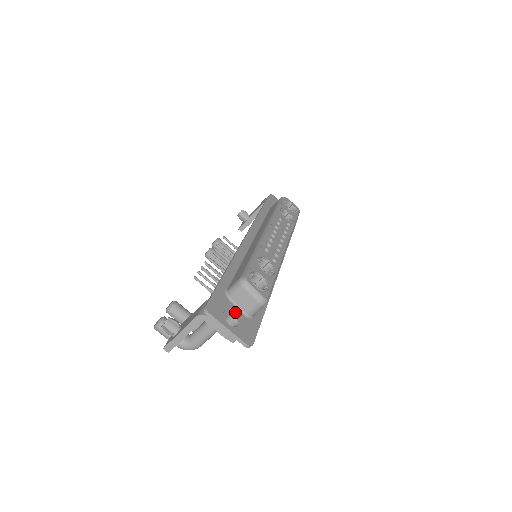
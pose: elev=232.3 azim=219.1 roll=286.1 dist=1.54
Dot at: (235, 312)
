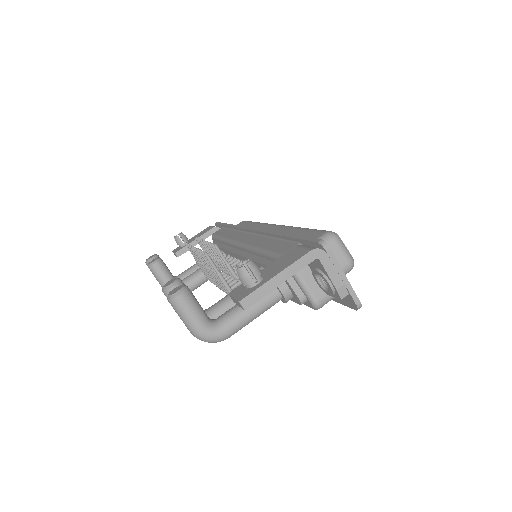
Dot at: occluded
